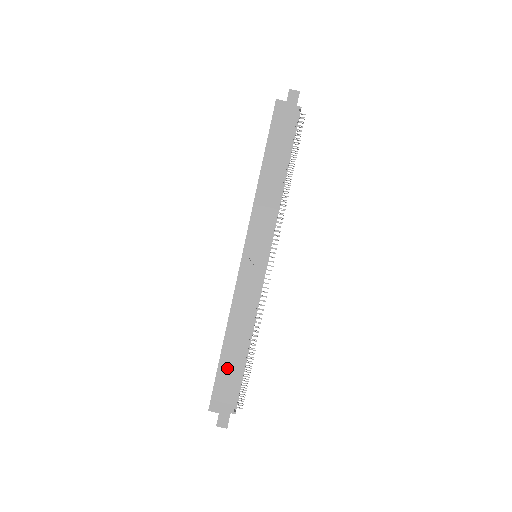
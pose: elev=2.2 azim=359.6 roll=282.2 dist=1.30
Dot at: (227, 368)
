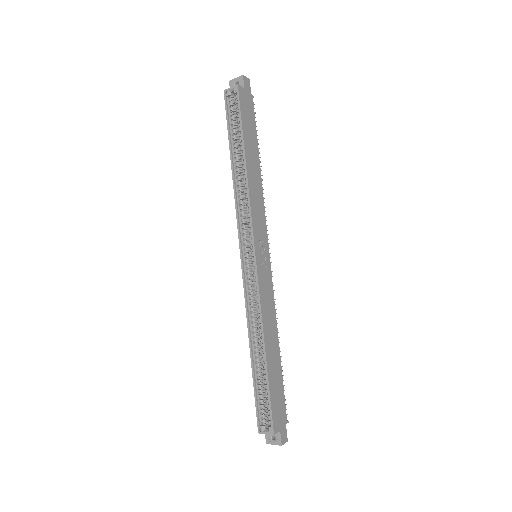
Dot at: (274, 381)
